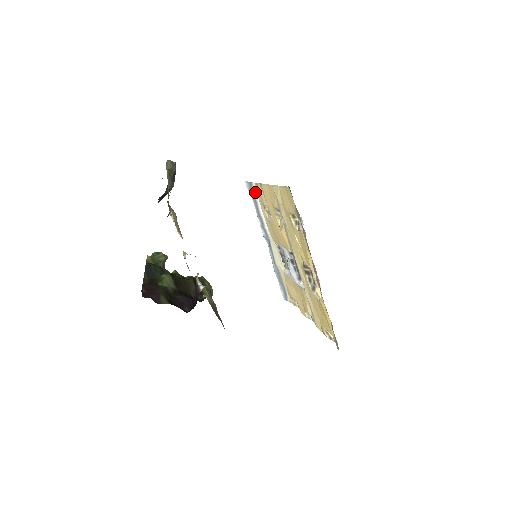
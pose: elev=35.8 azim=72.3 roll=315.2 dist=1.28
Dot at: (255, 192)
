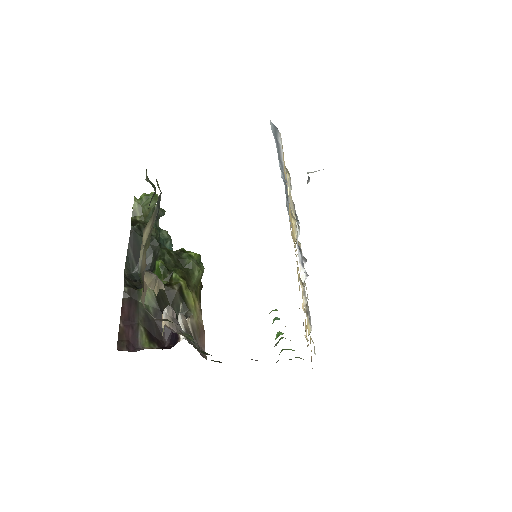
Dot at: (280, 140)
